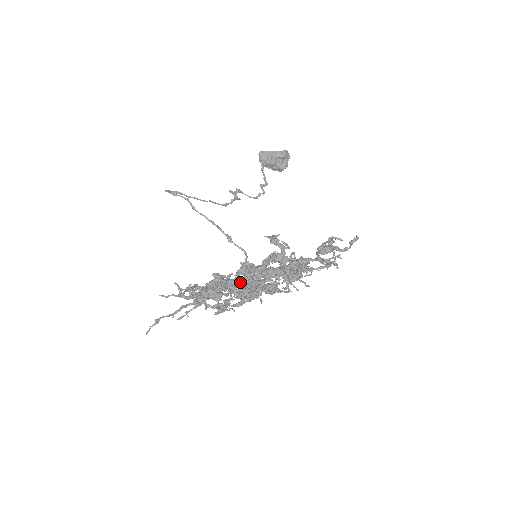
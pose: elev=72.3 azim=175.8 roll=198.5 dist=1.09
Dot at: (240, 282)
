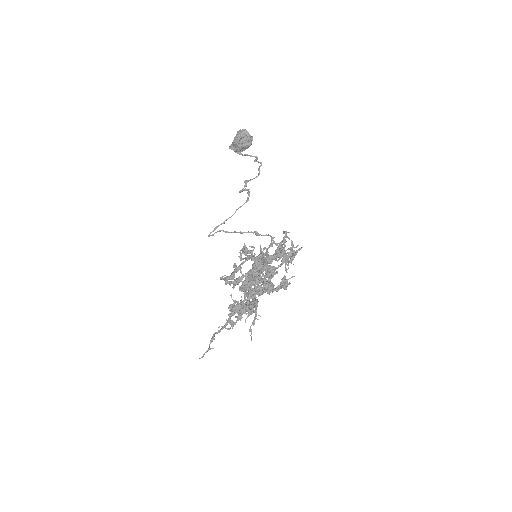
Dot at: occluded
